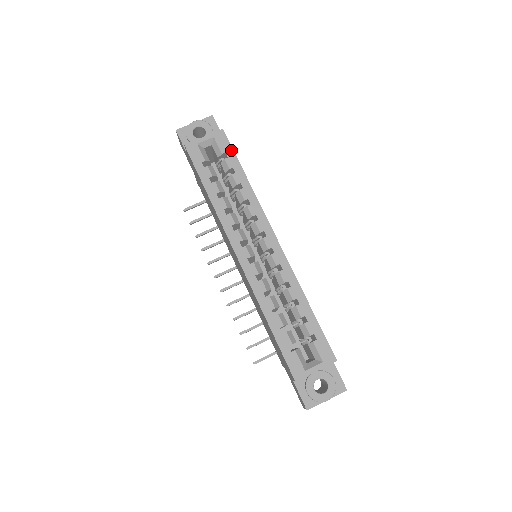
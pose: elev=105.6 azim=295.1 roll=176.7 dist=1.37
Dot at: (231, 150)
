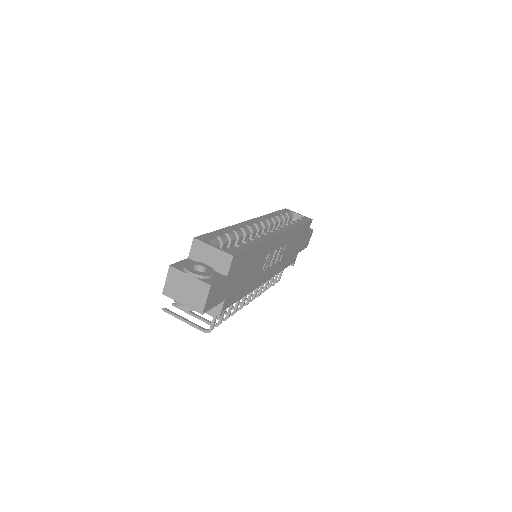
Dot at: (306, 221)
